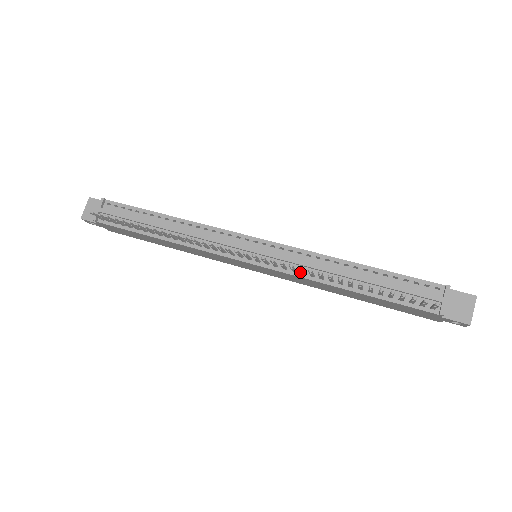
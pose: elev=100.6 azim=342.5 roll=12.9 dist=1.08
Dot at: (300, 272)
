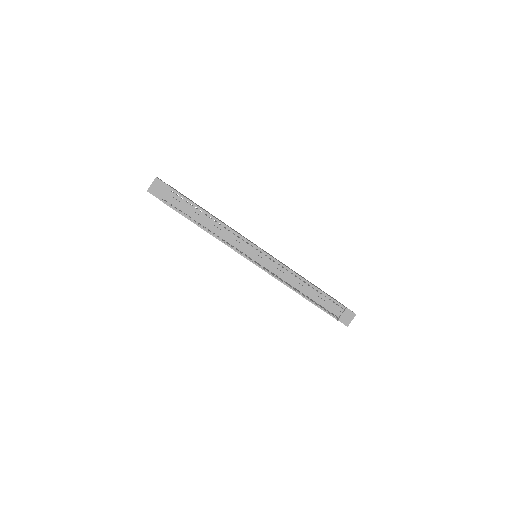
Dot at: (280, 280)
